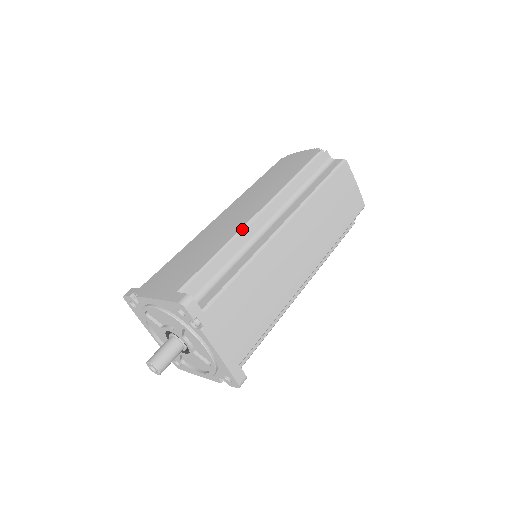
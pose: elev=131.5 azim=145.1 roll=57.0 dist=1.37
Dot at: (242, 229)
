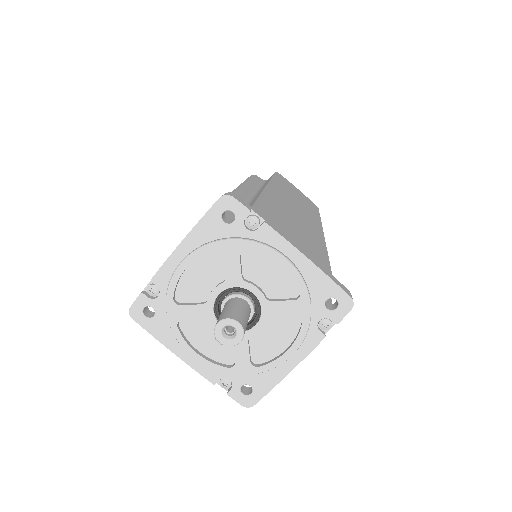
Dot at: (232, 192)
